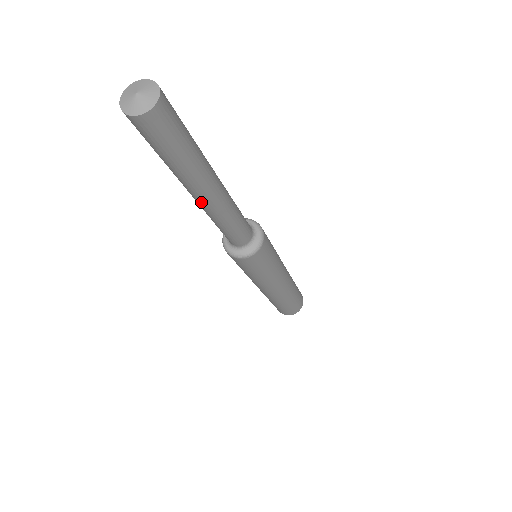
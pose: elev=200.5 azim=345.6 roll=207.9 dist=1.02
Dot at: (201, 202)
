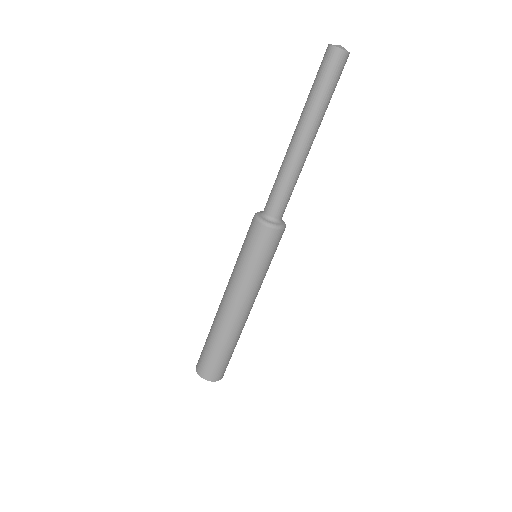
Dot at: (306, 146)
